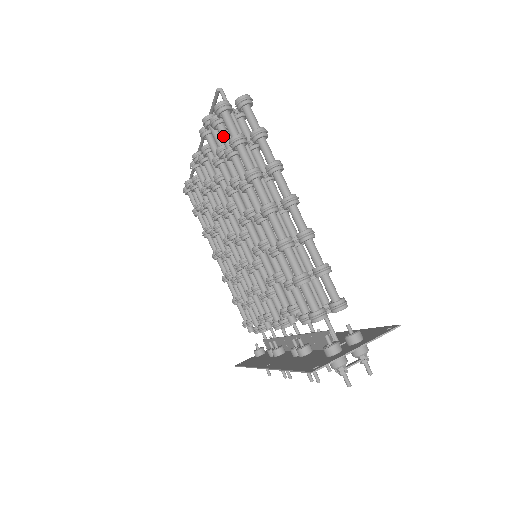
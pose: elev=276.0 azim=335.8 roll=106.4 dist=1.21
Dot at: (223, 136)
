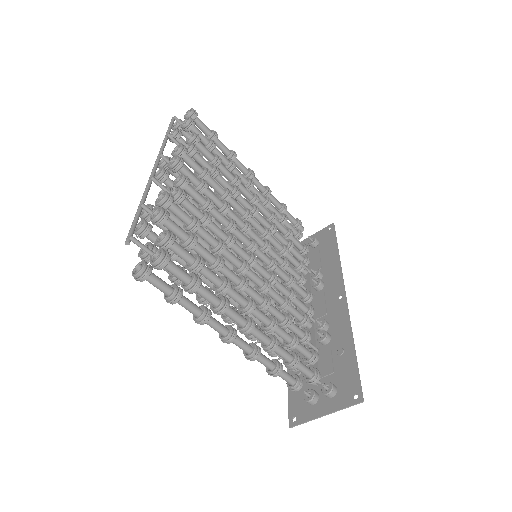
Dot at: occluded
